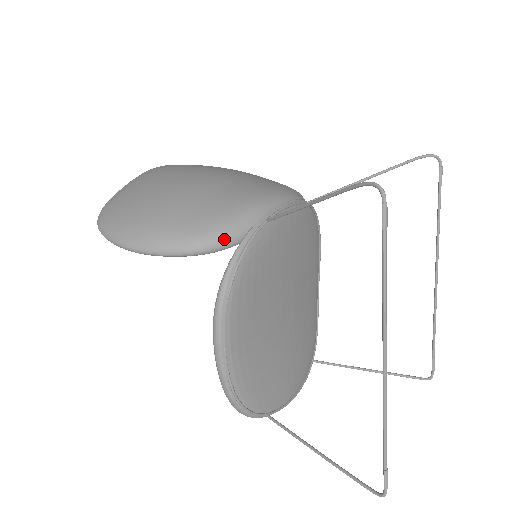
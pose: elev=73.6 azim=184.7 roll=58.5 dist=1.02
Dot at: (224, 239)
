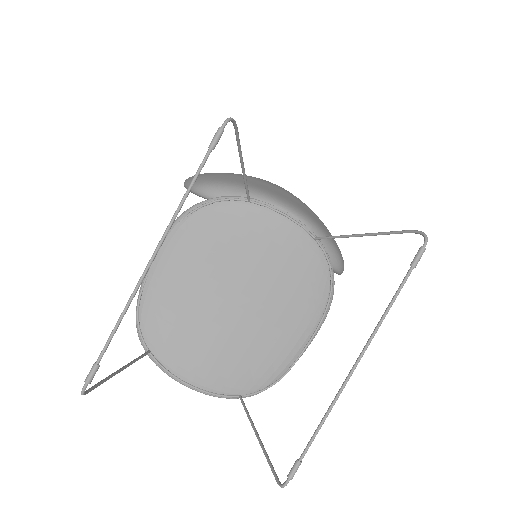
Dot at: (213, 191)
